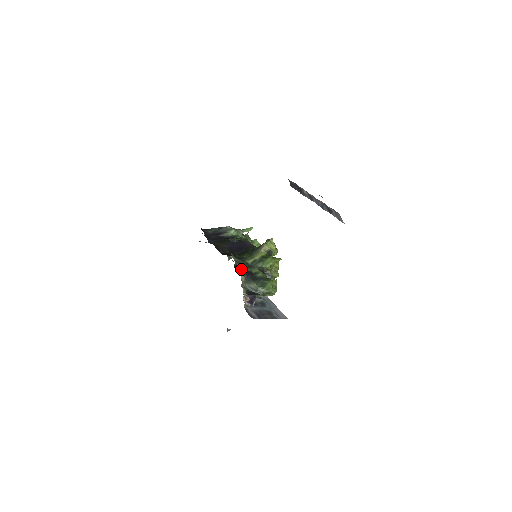
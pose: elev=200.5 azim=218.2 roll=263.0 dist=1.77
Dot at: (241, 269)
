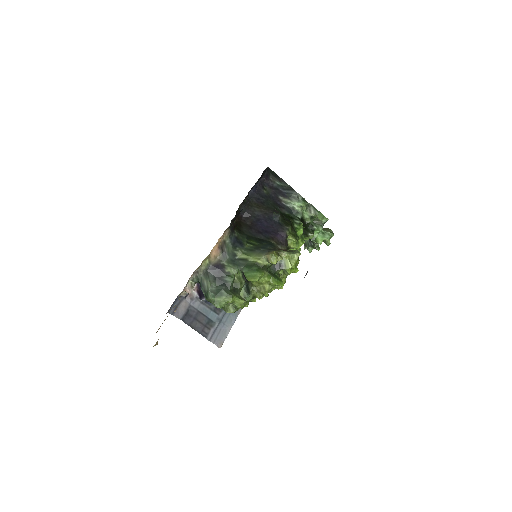
Dot at: (207, 256)
